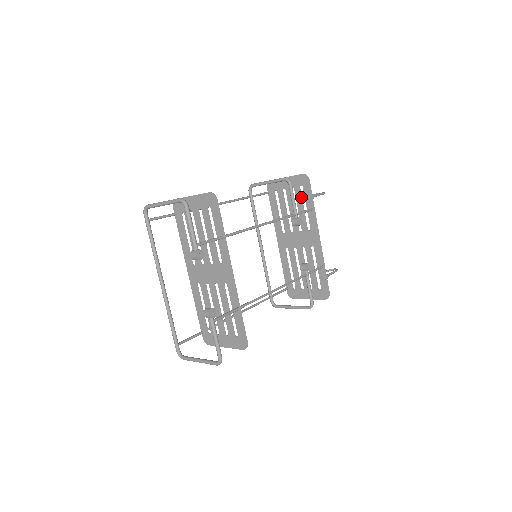
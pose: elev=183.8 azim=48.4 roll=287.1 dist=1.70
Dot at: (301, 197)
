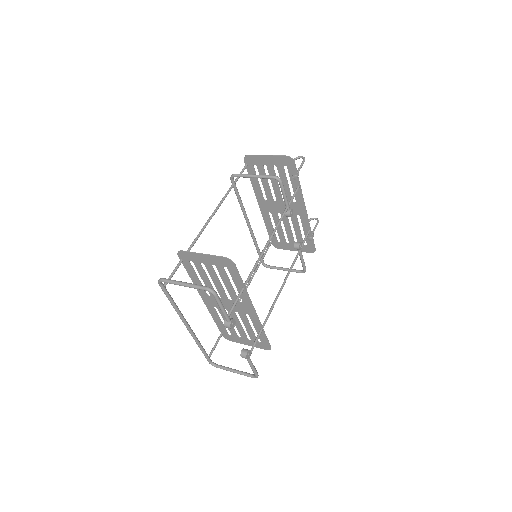
Dot at: (285, 175)
